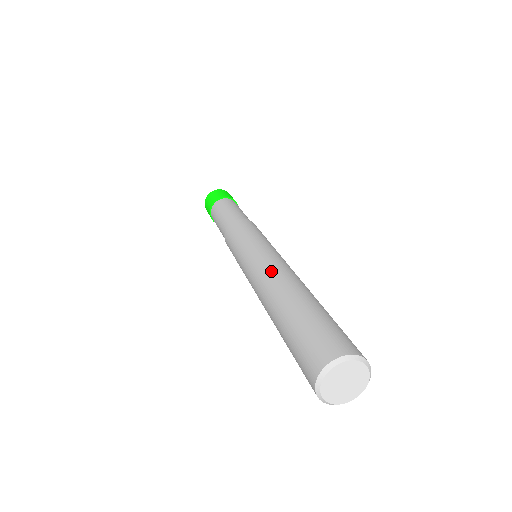
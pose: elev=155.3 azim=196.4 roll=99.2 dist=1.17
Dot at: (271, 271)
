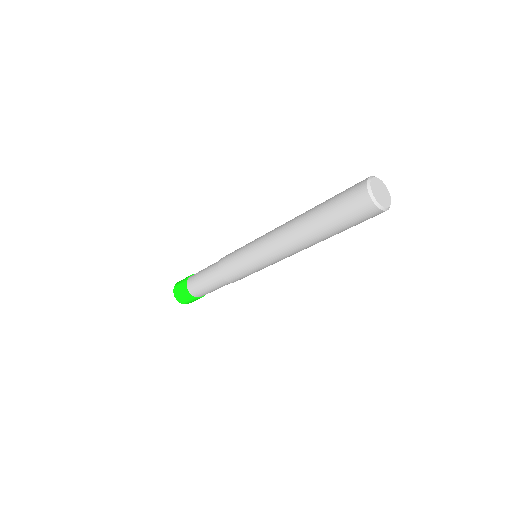
Dot at: occluded
